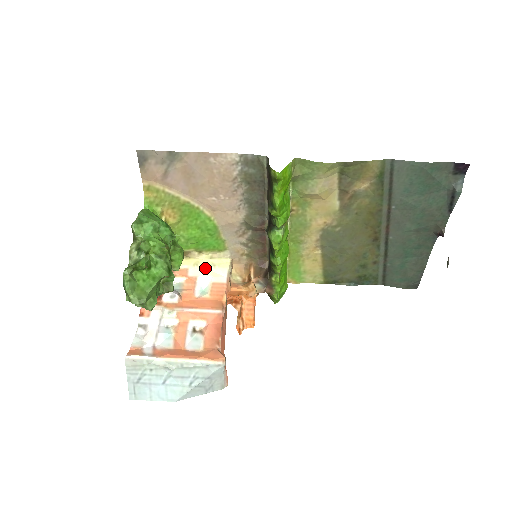
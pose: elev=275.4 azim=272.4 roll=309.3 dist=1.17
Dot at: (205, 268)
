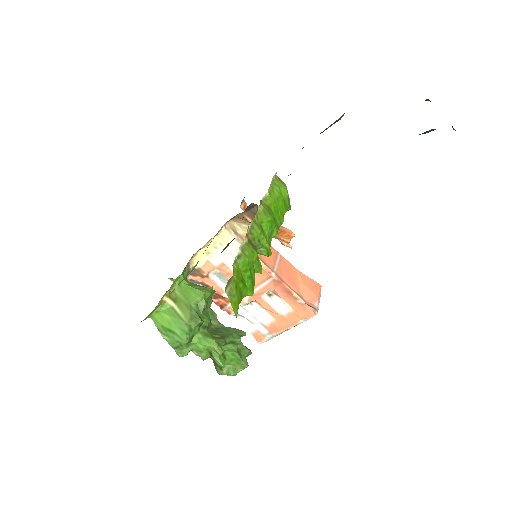
Dot at: (217, 251)
